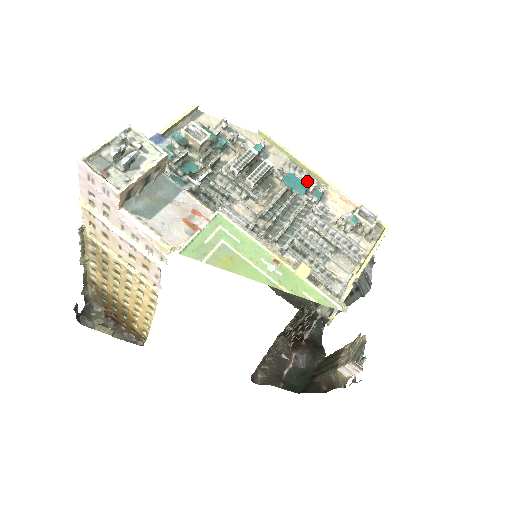
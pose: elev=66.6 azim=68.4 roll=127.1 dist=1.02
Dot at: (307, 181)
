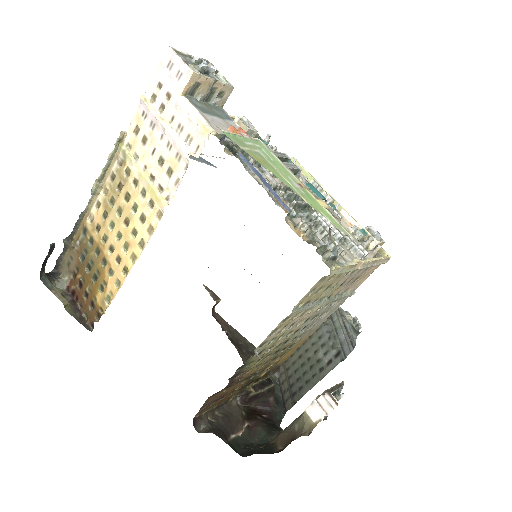
Dot at: occluded
